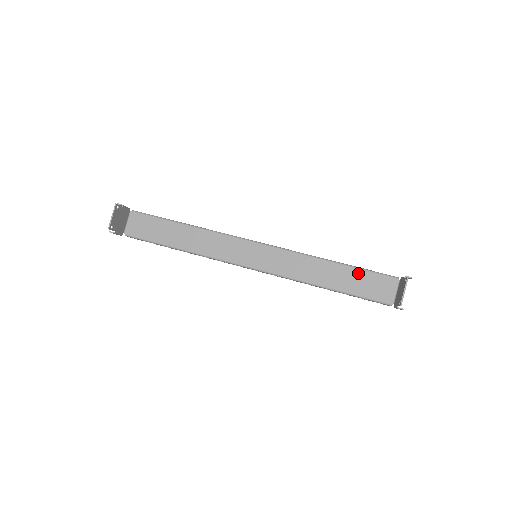
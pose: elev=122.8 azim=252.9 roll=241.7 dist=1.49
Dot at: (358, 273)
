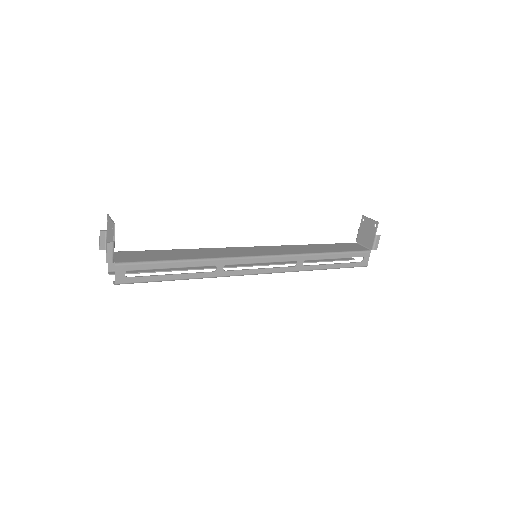
Dot at: (332, 245)
